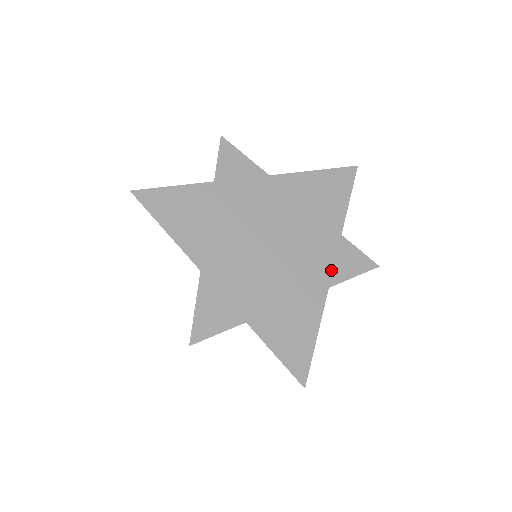
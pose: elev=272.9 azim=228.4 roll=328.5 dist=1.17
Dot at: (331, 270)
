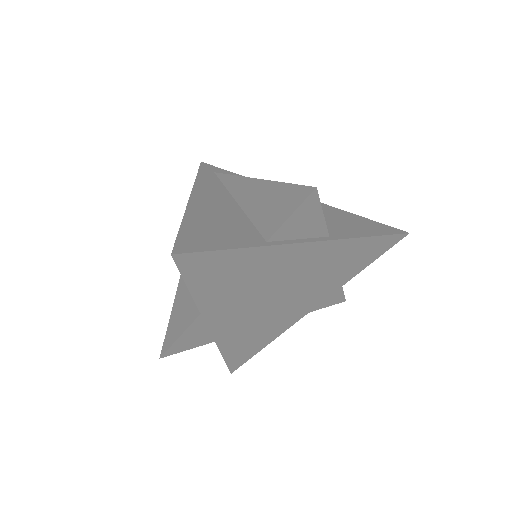
Dot at: occluded
